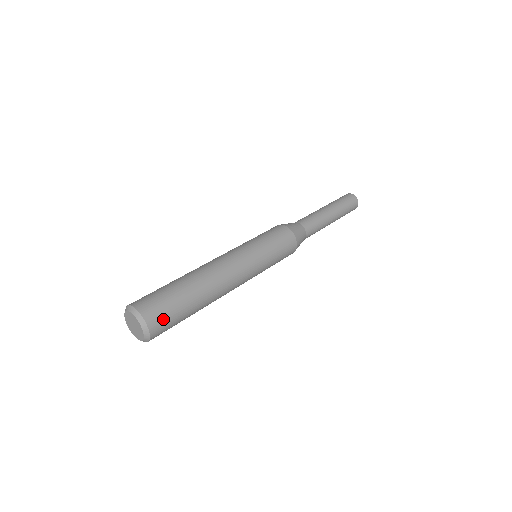
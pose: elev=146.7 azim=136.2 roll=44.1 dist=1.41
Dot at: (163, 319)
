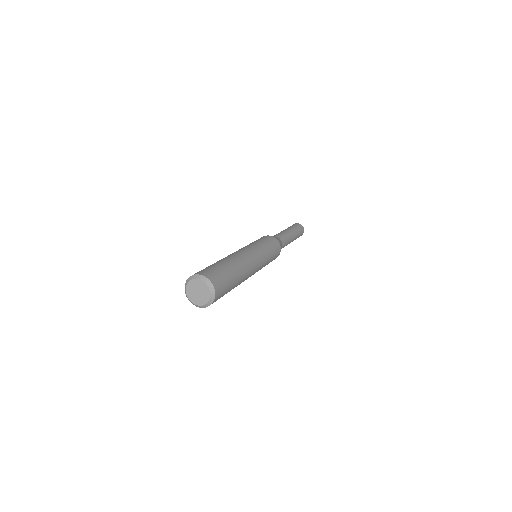
Dot at: (214, 274)
